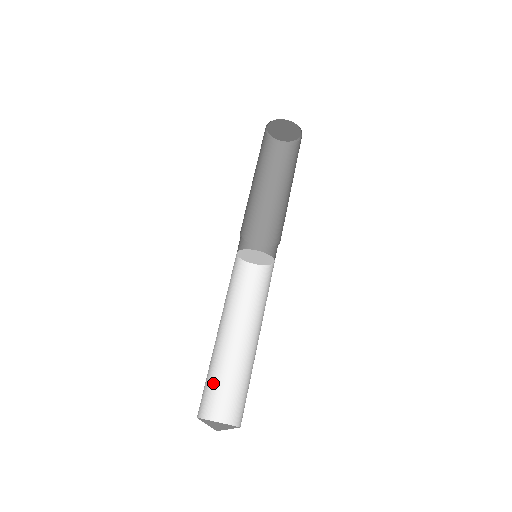
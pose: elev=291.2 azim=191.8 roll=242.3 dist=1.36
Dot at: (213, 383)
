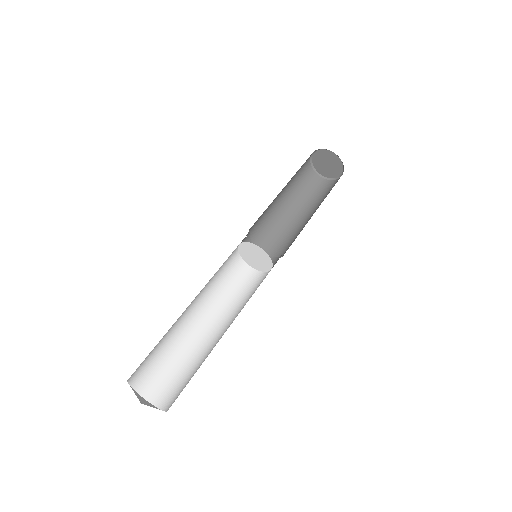
Dot at: (154, 349)
